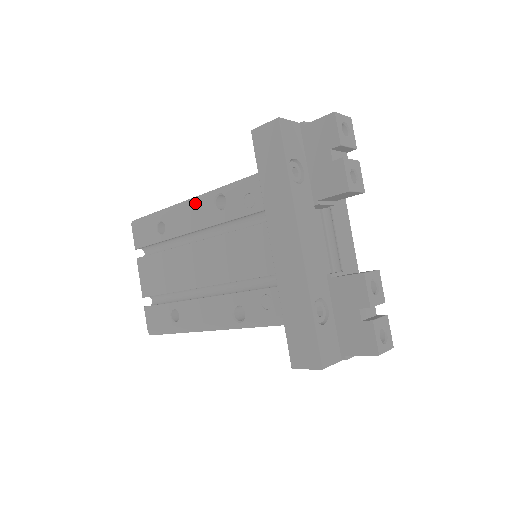
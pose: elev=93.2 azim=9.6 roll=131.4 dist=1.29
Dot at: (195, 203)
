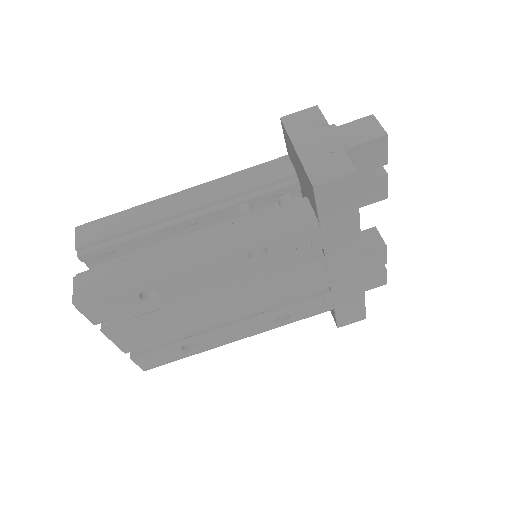
Dot at: (215, 263)
